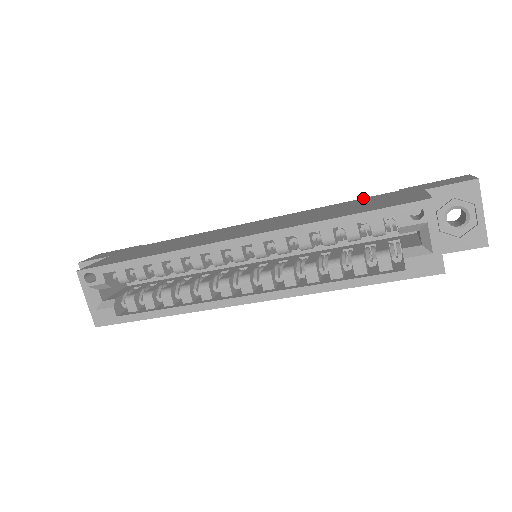
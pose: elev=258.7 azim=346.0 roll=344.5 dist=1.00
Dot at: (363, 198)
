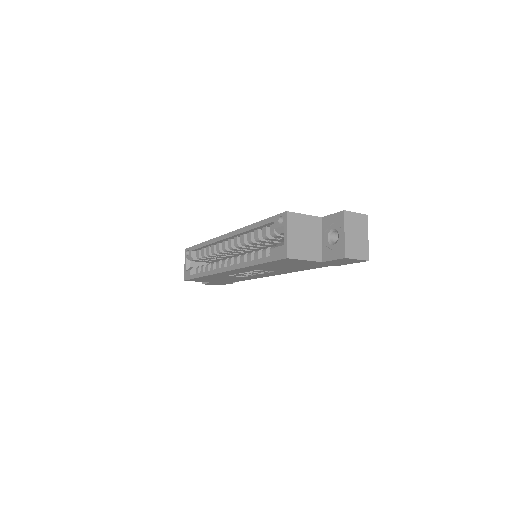
Dot at: occluded
